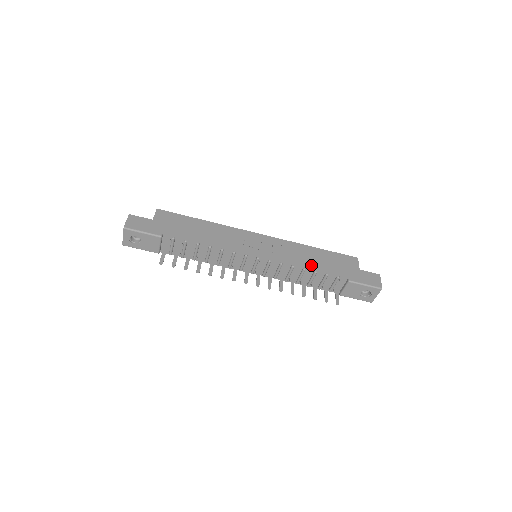
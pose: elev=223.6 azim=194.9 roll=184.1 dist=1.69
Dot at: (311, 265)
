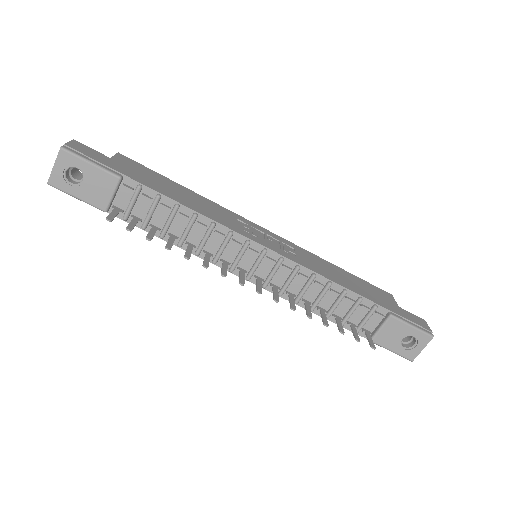
Dot at: (338, 281)
